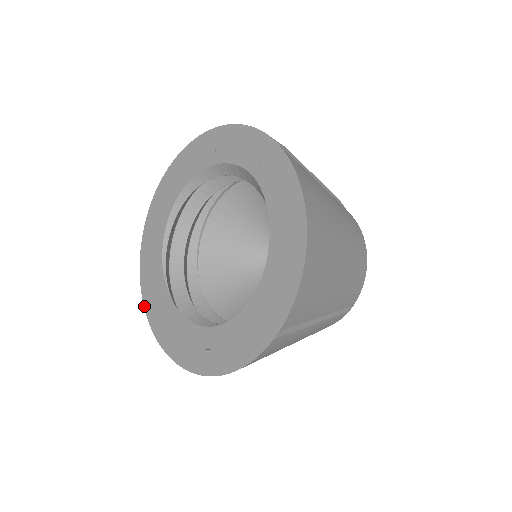
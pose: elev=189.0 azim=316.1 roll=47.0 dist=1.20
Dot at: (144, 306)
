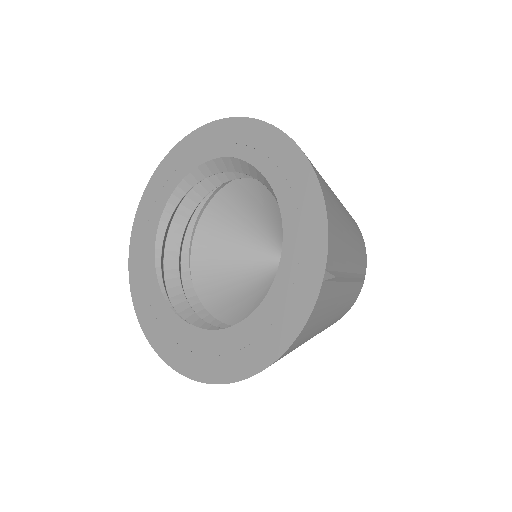
Dot at: (156, 352)
